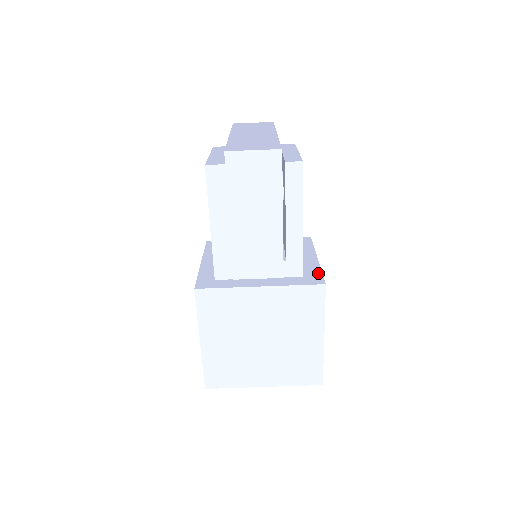
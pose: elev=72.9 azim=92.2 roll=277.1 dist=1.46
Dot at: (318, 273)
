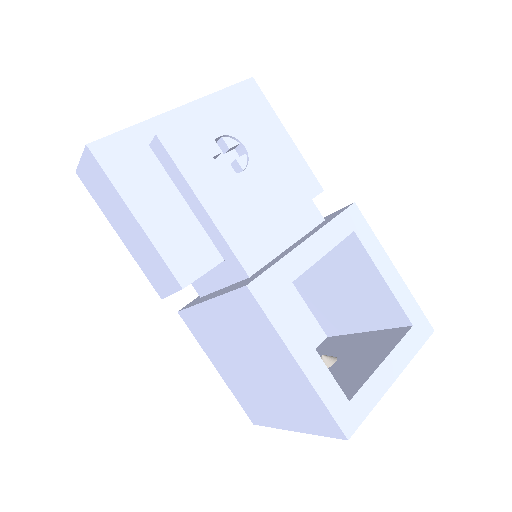
Dot at: (267, 267)
